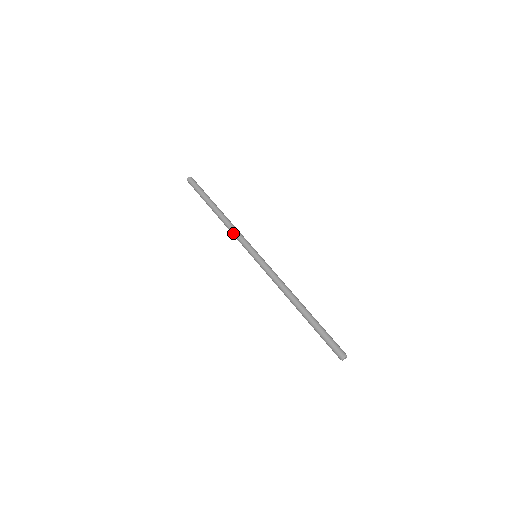
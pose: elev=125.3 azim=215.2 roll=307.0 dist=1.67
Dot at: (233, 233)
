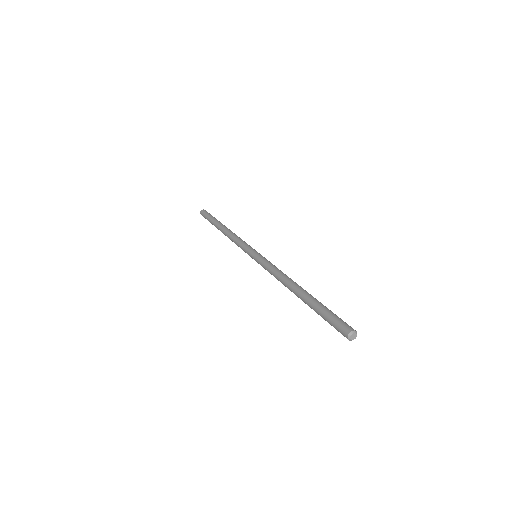
Dot at: (236, 239)
